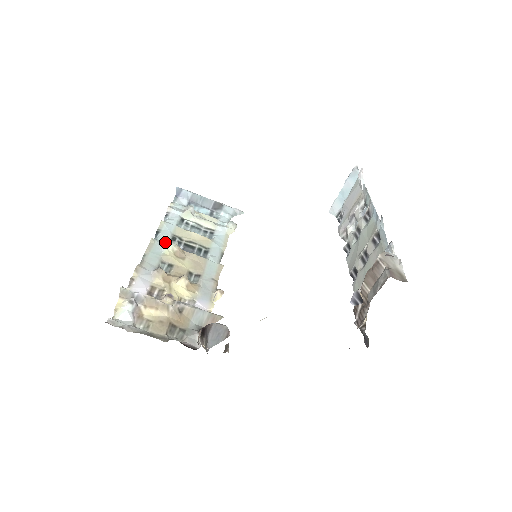
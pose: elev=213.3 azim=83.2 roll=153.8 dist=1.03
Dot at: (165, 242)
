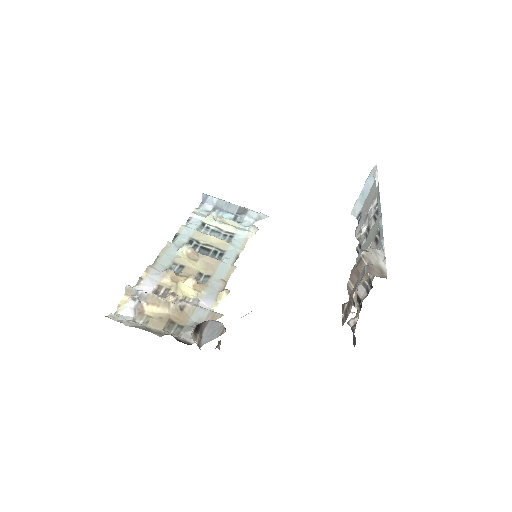
Dot at: (181, 245)
